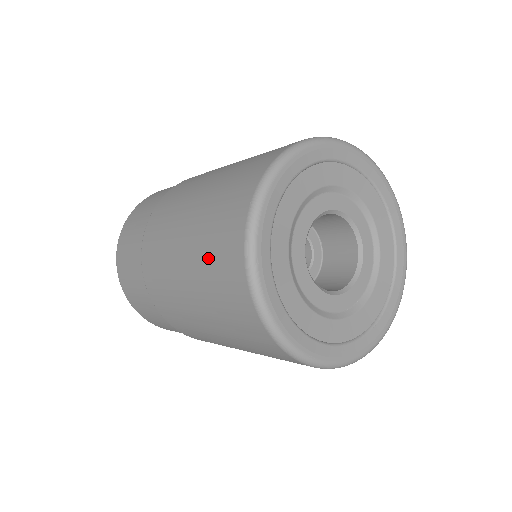
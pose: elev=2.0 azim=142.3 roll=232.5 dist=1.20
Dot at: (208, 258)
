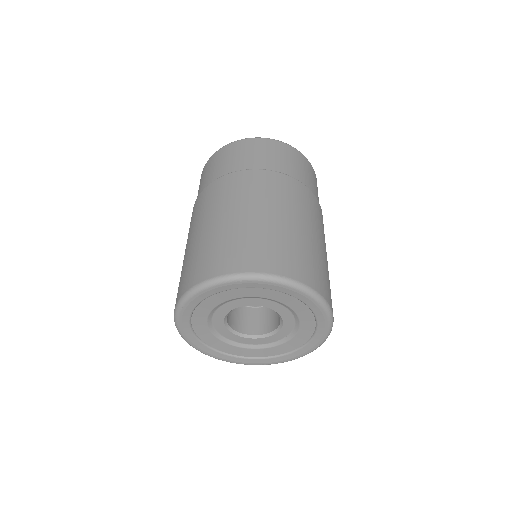
Dot at: occluded
